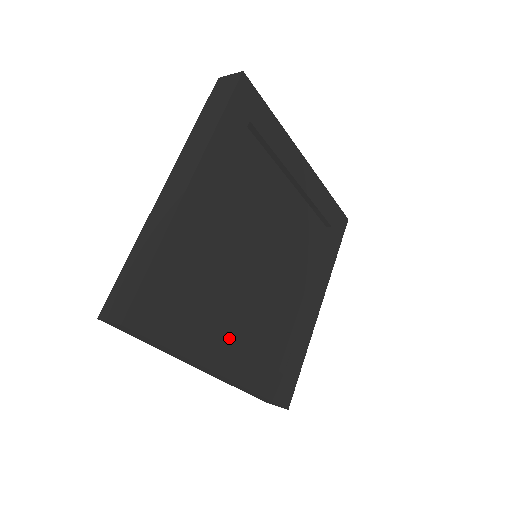
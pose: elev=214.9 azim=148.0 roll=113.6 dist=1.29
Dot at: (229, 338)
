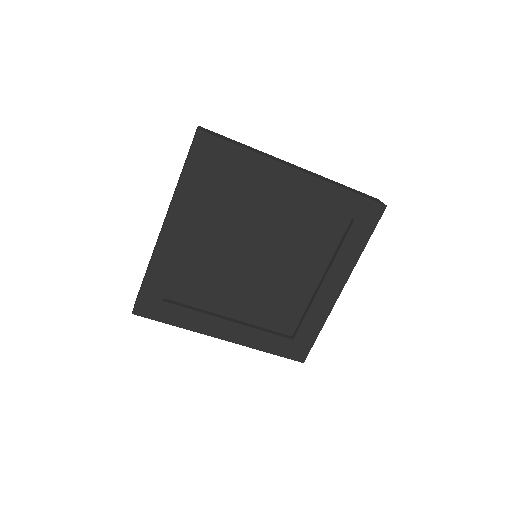
Dot at: (230, 315)
